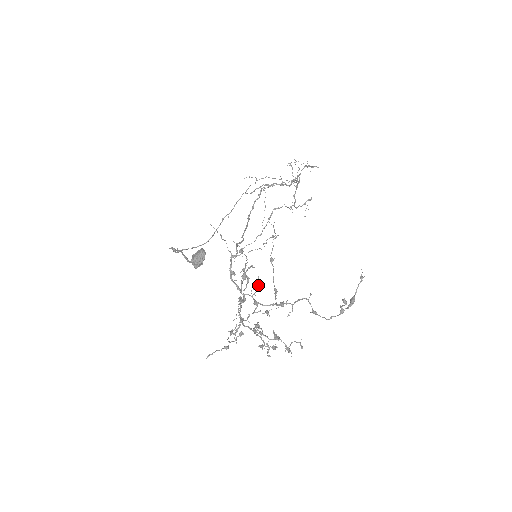
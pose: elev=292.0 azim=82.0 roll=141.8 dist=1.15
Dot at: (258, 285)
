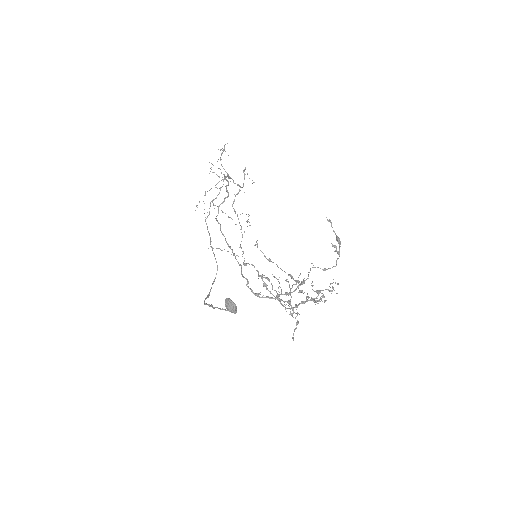
Dot at: occluded
